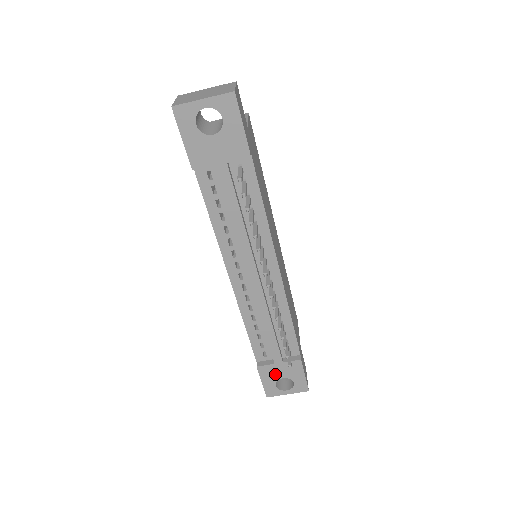
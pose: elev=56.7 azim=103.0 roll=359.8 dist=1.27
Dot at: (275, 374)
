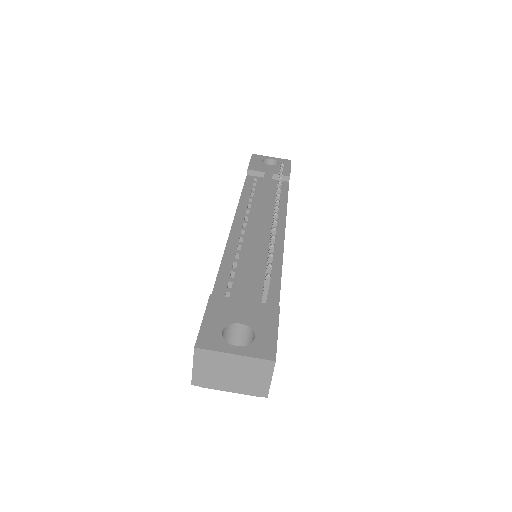
Dot at: (231, 314)
